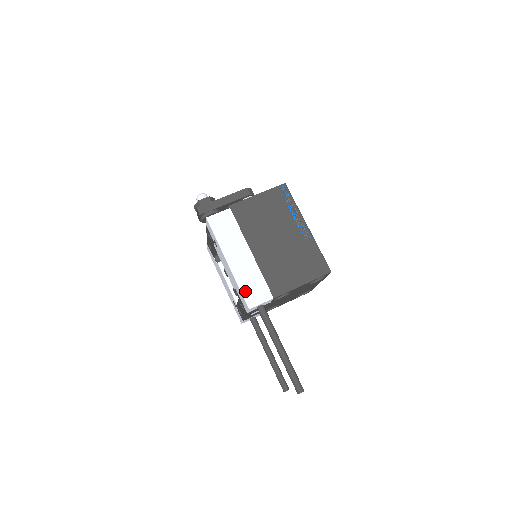
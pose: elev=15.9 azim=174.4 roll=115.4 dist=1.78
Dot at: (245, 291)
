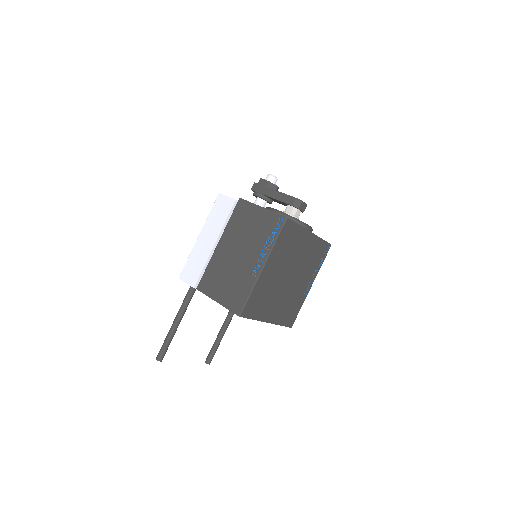
Dot at: (188, 265)
